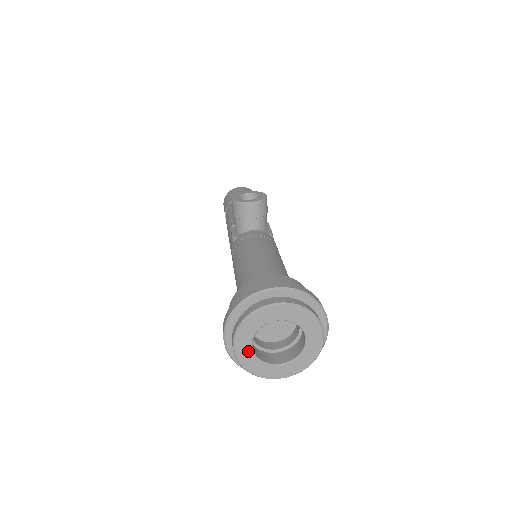
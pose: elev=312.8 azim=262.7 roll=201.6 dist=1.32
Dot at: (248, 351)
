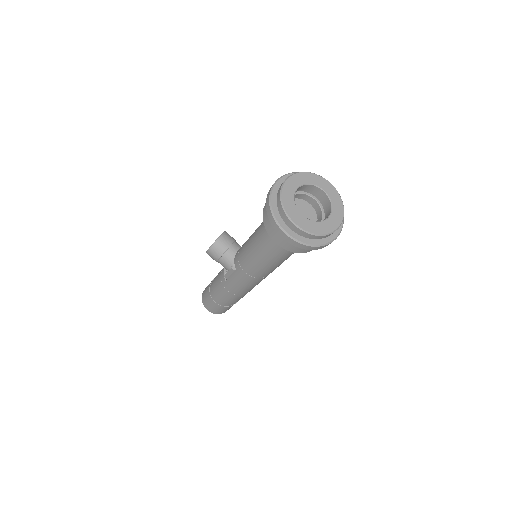
Dot at: (304, 220)
